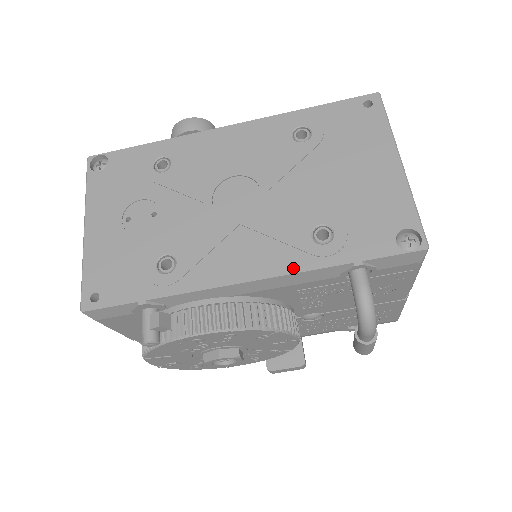
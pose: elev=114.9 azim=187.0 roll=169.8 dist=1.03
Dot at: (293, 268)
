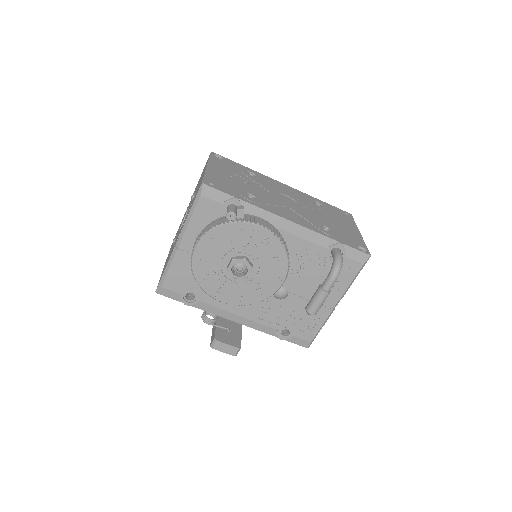
Dot at: (313, 229)
